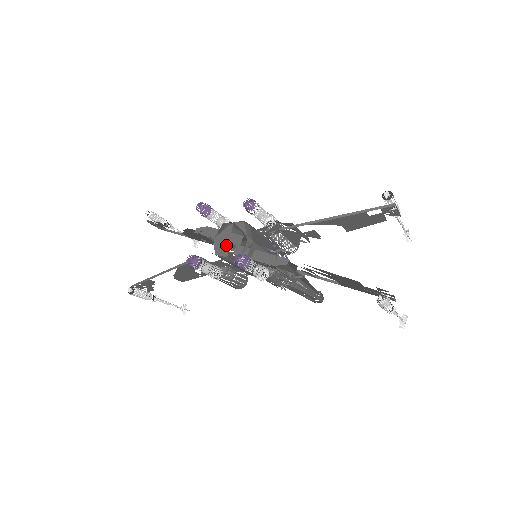
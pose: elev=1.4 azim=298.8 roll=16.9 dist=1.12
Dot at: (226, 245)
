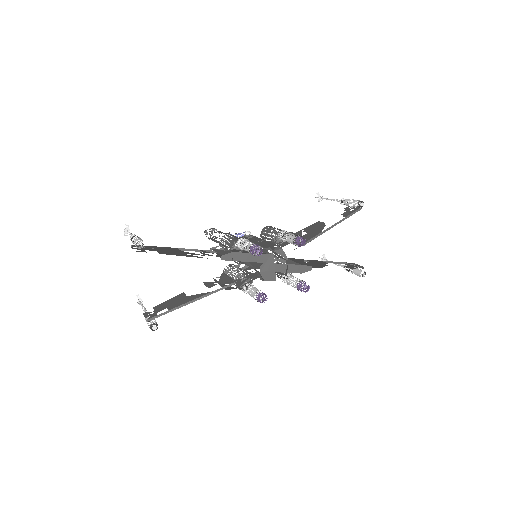
Dot at: (273, 272)
